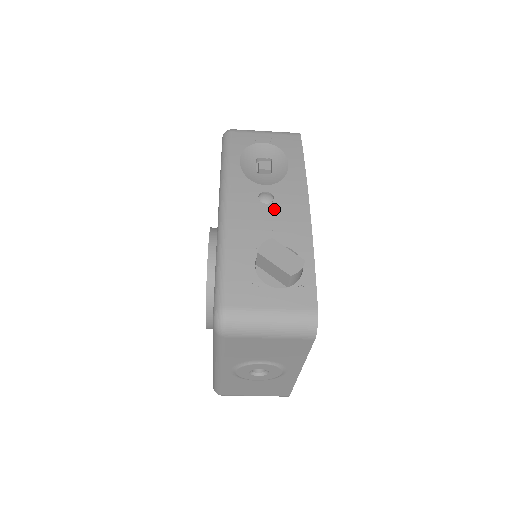
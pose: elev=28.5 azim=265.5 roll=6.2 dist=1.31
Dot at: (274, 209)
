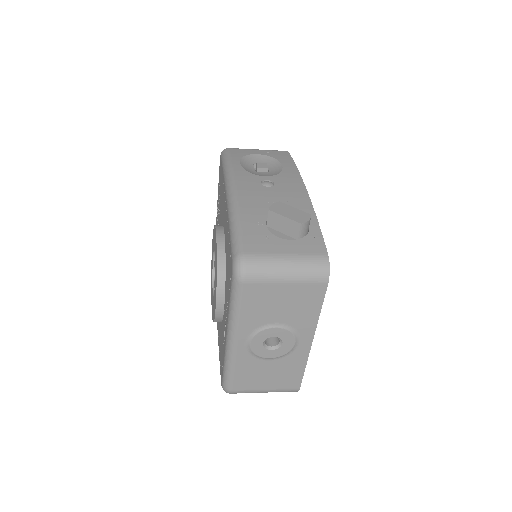
Dot at: (276, 190)
